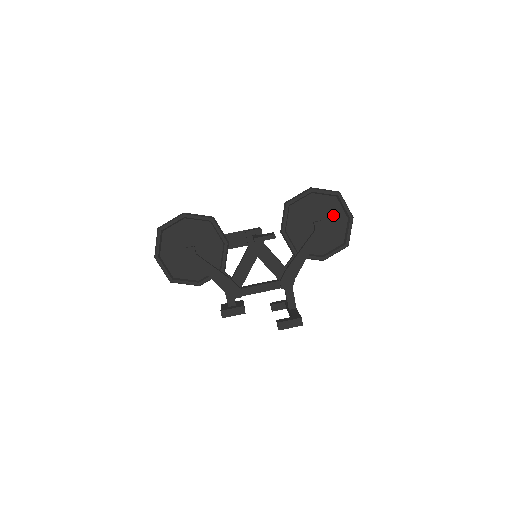
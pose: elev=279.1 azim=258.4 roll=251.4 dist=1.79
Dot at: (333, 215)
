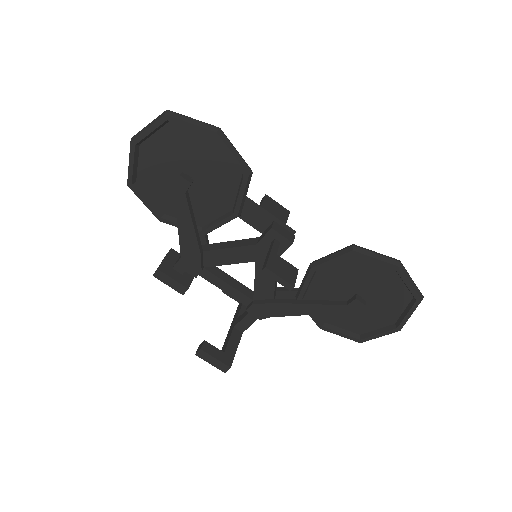
Dot at: (385, 306)
